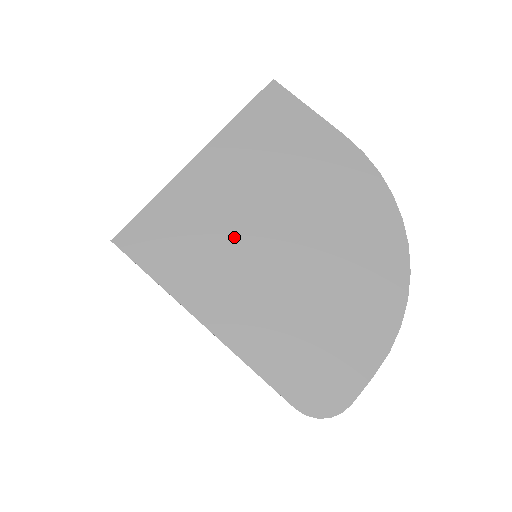
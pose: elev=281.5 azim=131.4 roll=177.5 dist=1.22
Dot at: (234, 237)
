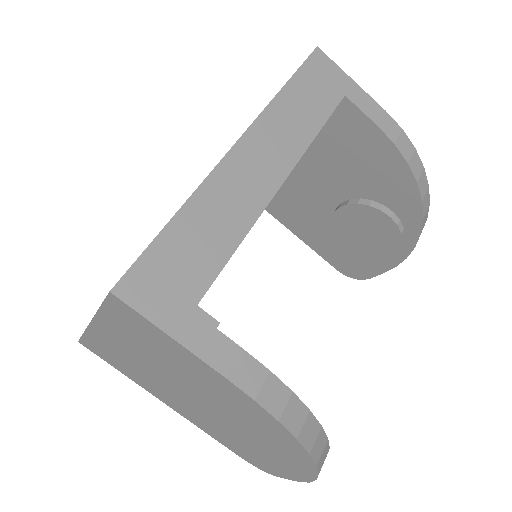
Dot at: (157, 382)
